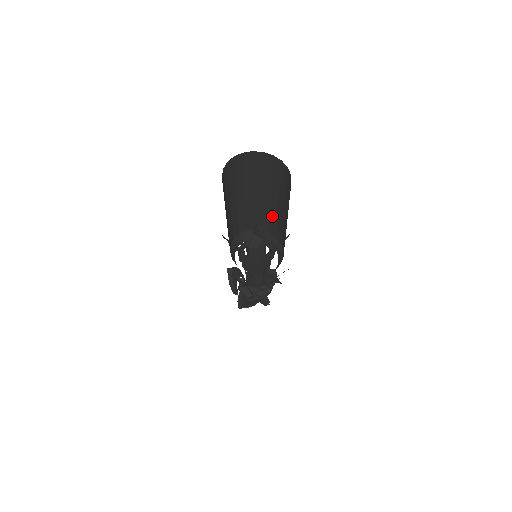
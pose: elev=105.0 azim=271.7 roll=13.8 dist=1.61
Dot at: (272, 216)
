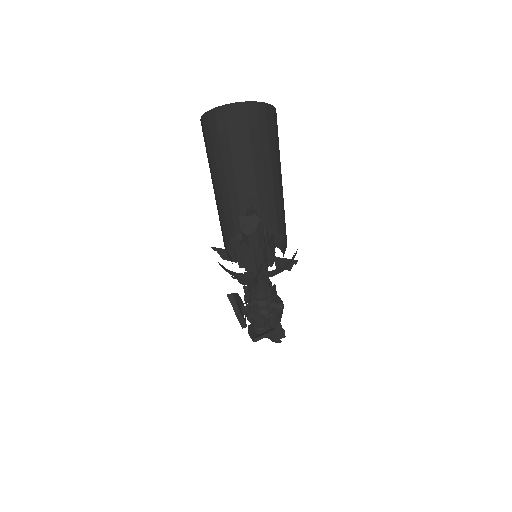
Dot at: (260, 198)
